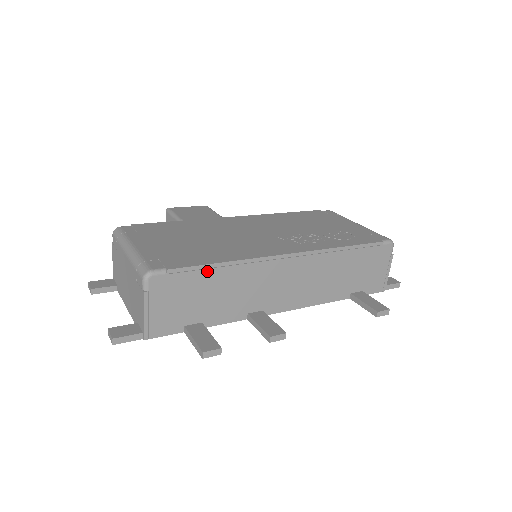
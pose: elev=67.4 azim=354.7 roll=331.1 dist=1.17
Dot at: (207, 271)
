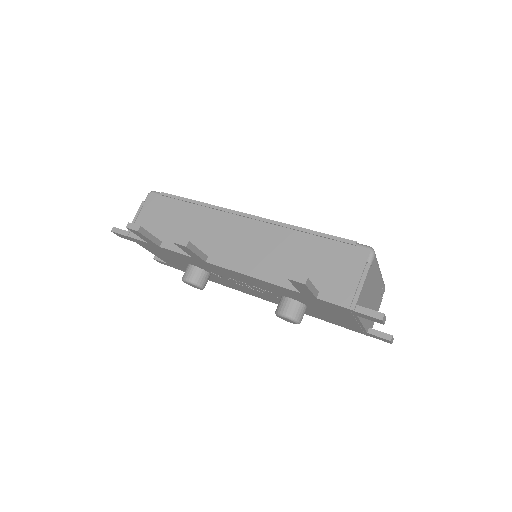
Dot at: (183, 203)
